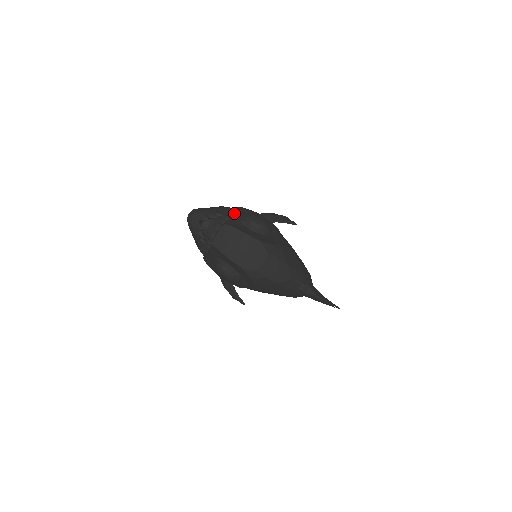
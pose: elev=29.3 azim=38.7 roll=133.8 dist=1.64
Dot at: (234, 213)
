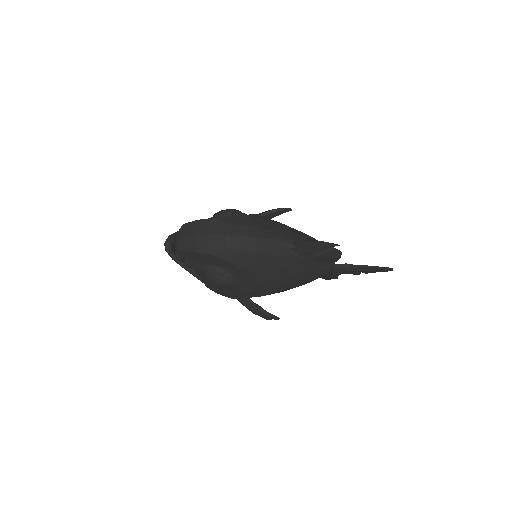
Dot at: occluded
